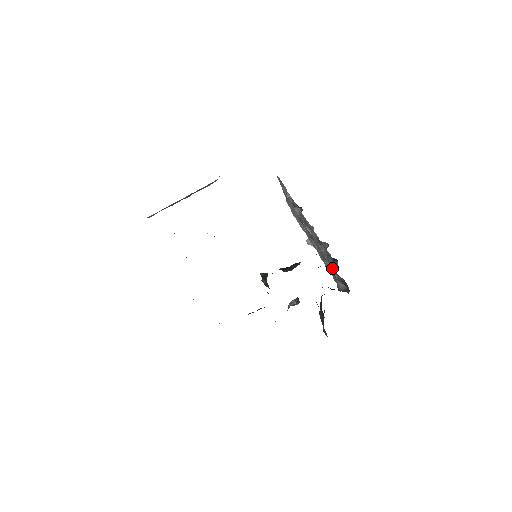
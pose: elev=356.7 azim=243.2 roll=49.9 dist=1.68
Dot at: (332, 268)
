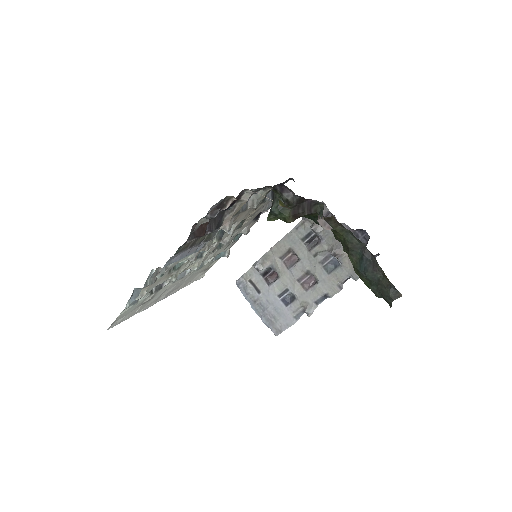
Dot at: (337, 241)
